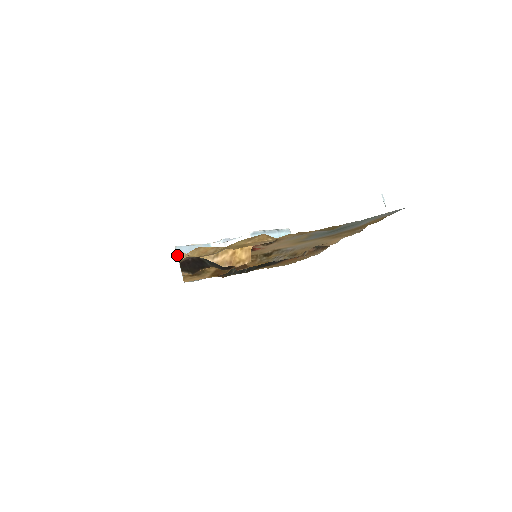
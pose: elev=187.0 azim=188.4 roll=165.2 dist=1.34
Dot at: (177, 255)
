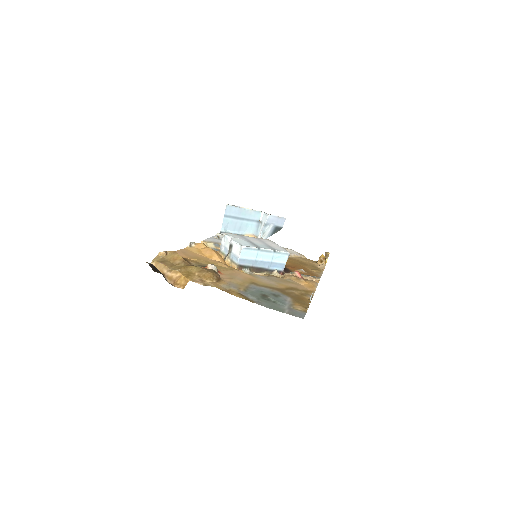
Dot at: (225, 211)
